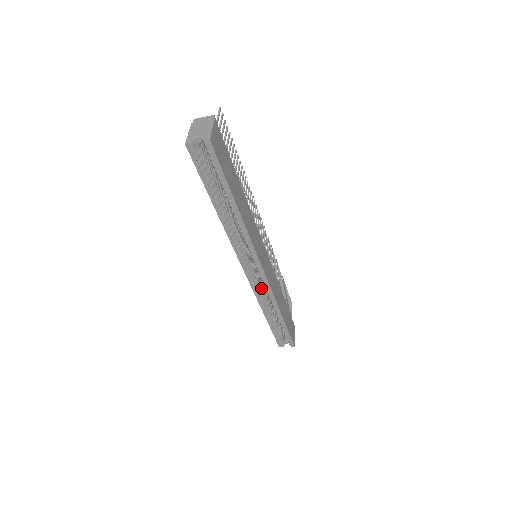
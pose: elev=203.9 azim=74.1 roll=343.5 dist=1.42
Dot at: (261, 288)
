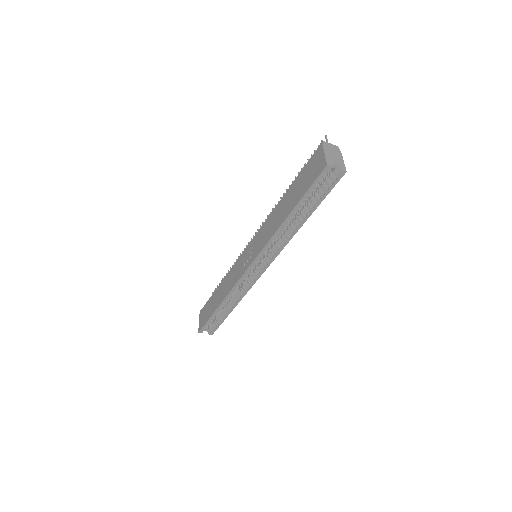
Dot at: occluded
